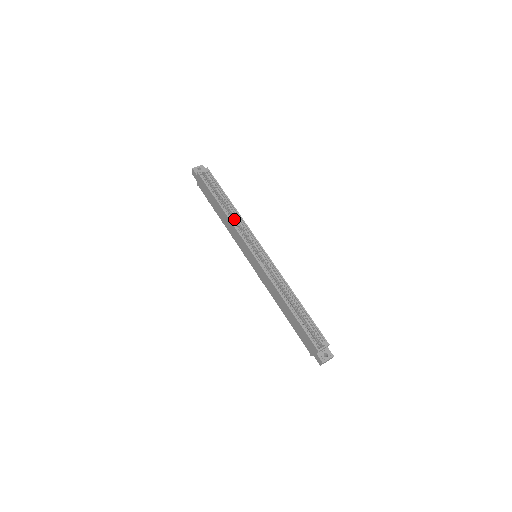
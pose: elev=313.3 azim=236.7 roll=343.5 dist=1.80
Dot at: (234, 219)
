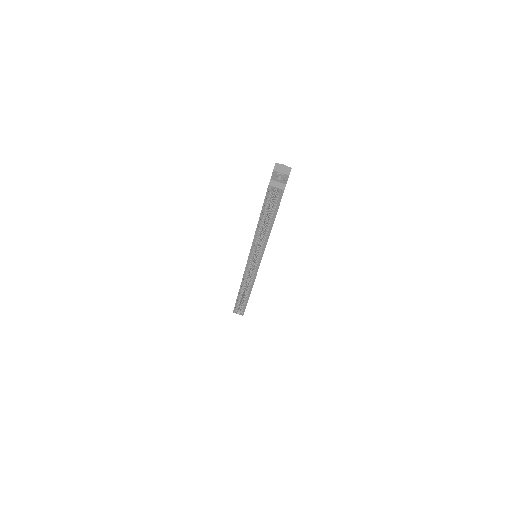
Dot at: (263, 234)
